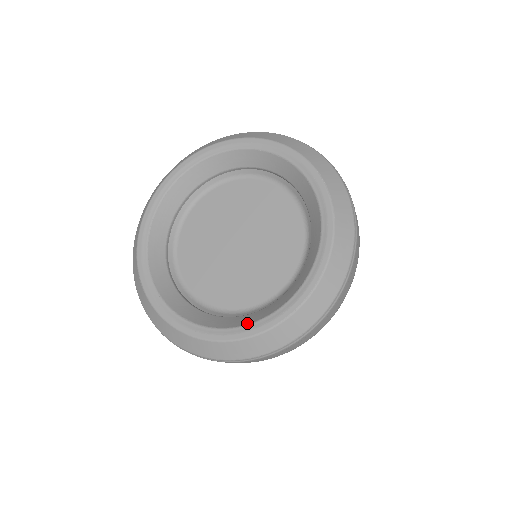
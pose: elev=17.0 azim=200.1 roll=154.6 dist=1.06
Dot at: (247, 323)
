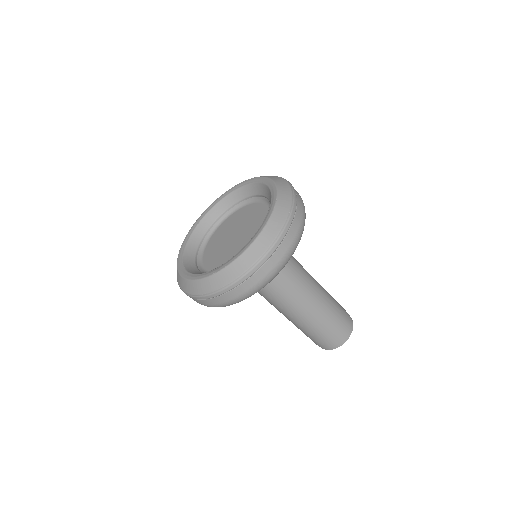
Dot at: (203, 273)
